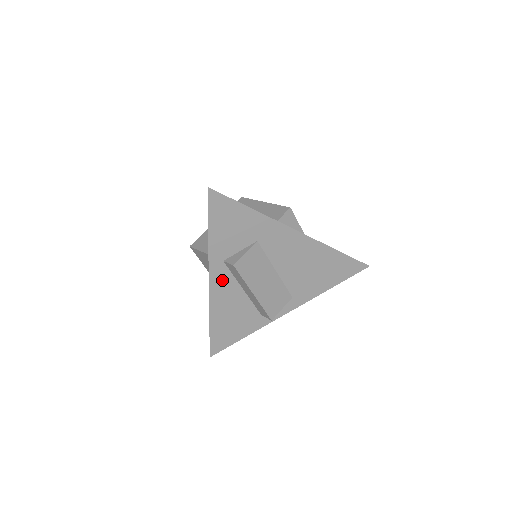
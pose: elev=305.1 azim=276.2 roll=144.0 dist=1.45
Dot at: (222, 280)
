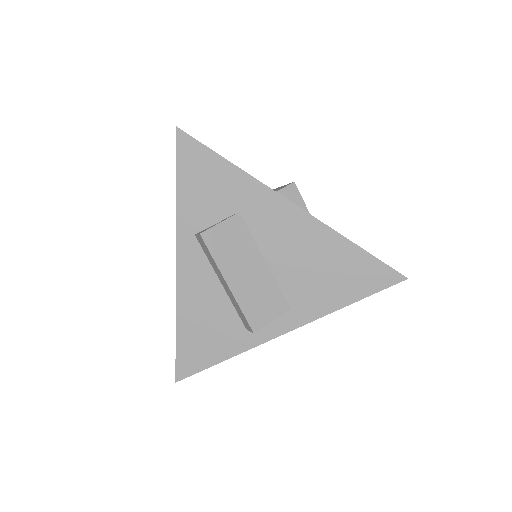
Dot at: (193, 263)
